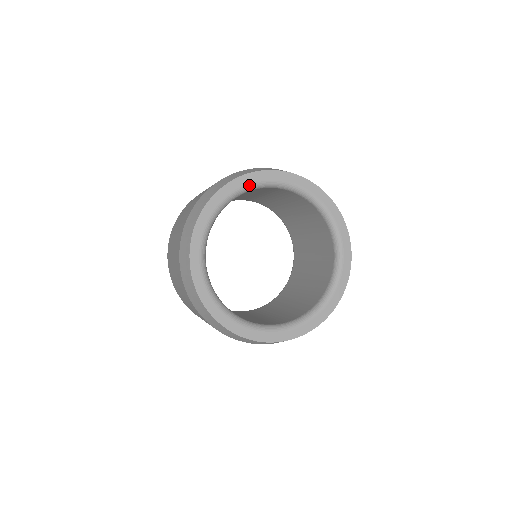
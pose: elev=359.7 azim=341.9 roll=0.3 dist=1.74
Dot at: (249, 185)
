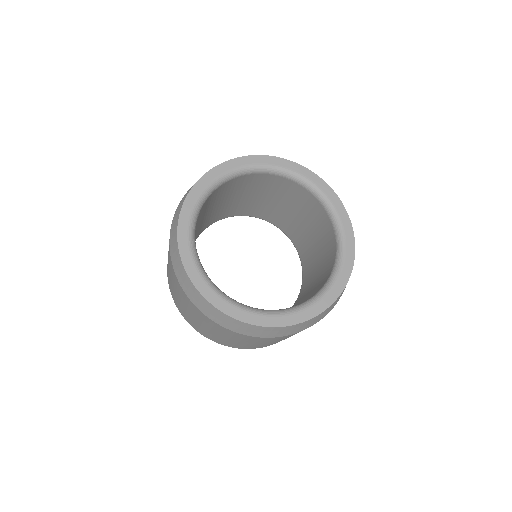
Dot at: (194, 209)
